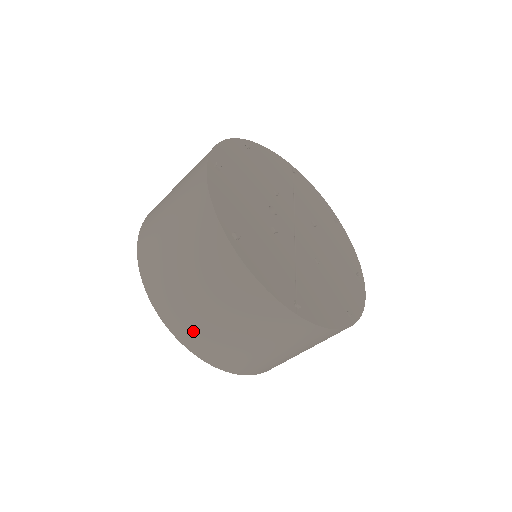
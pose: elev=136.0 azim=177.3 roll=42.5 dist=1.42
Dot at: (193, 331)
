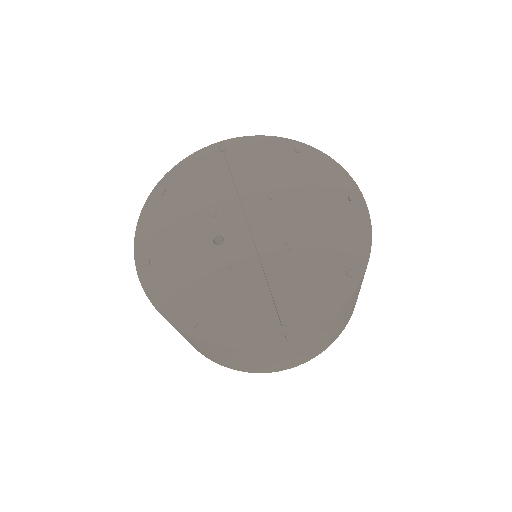
Dot at: (250, 369)
